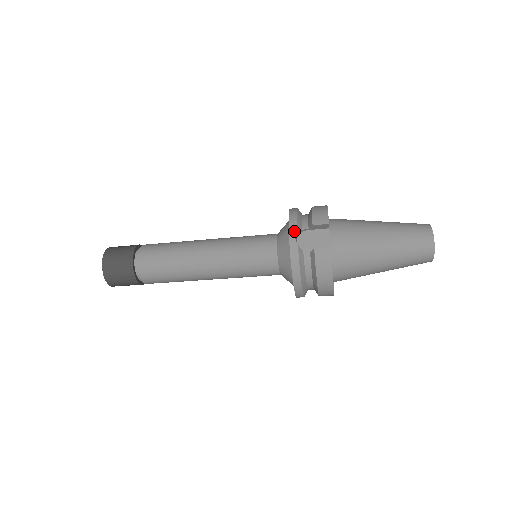
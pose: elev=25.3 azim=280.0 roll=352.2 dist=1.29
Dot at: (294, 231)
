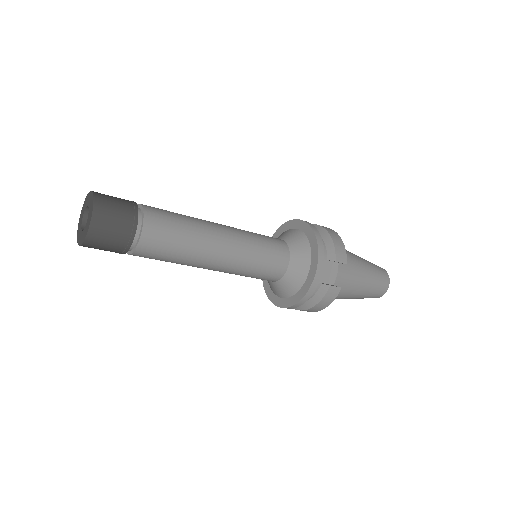
Dot at: (322, 263)
